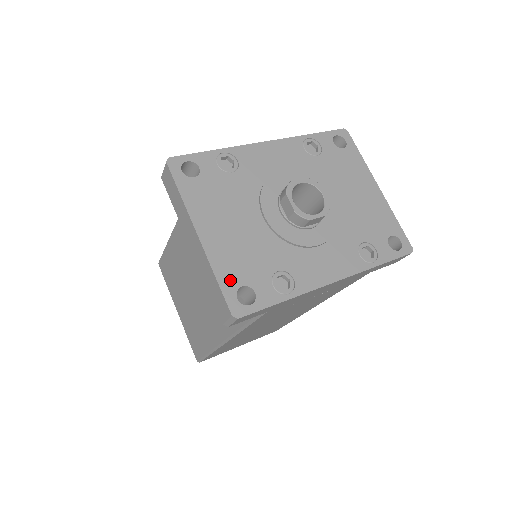
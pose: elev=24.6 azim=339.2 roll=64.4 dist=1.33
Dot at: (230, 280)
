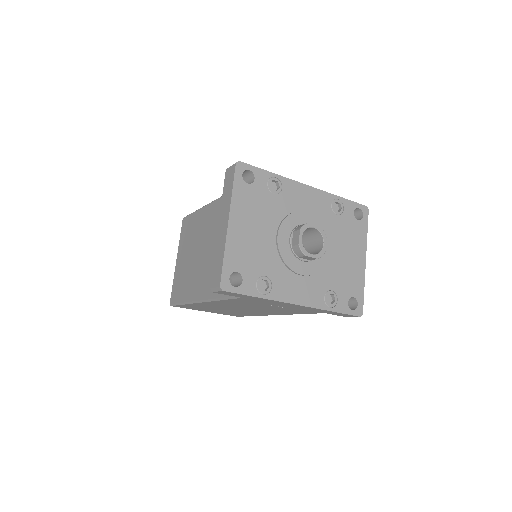
Dot at: (232, 263)
